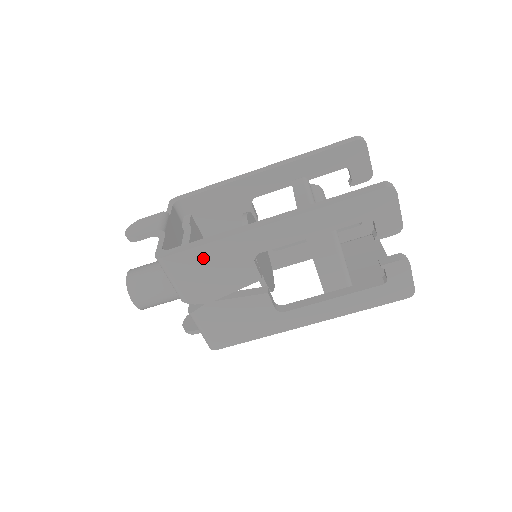
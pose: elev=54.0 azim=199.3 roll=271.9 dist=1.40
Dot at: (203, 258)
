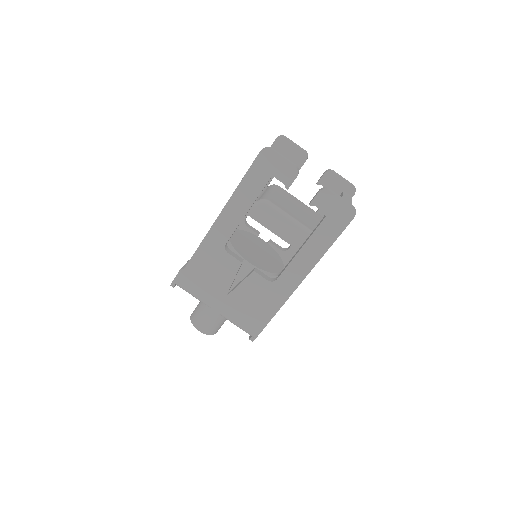
Dot at: (197, 268)
